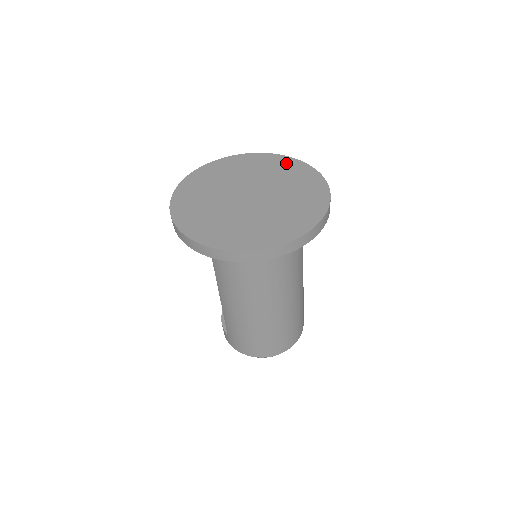
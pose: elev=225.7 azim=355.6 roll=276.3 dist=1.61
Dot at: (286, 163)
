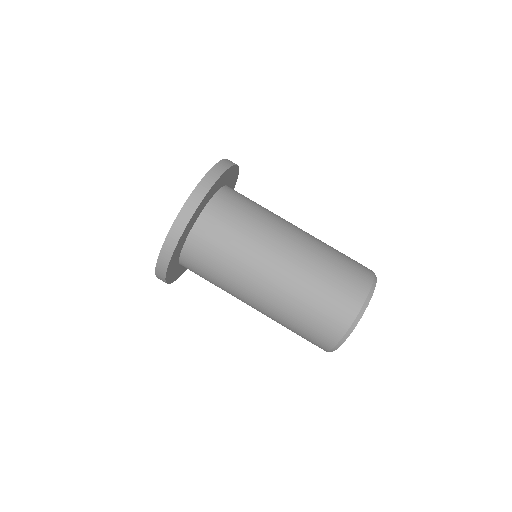
Dot at: occluded
